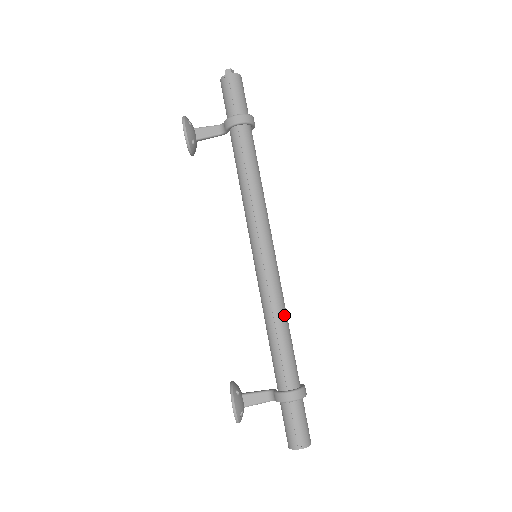
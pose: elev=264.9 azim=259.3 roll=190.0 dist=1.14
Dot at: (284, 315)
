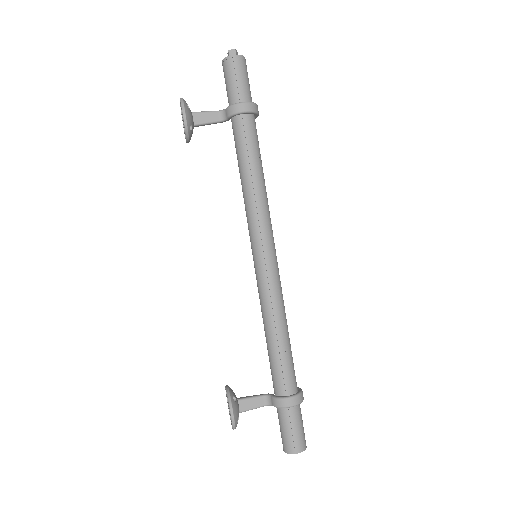
Dot at: (285, 319)
